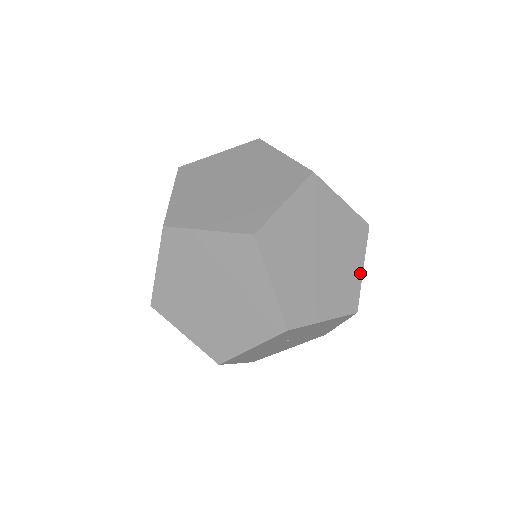
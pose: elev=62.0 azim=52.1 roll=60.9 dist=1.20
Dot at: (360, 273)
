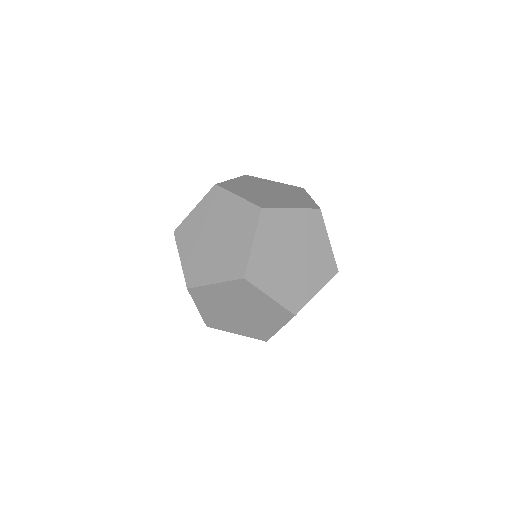
Dot at: (328, 245)
